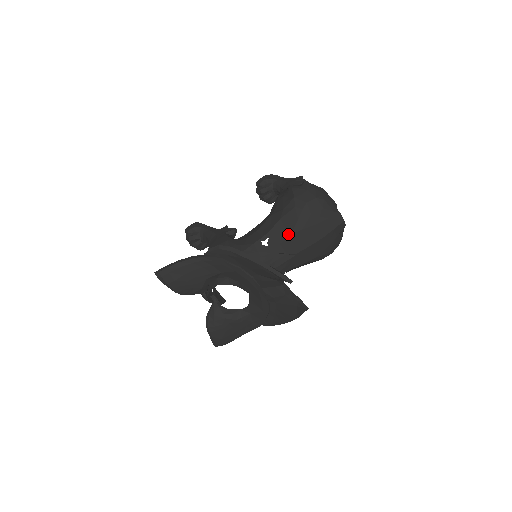
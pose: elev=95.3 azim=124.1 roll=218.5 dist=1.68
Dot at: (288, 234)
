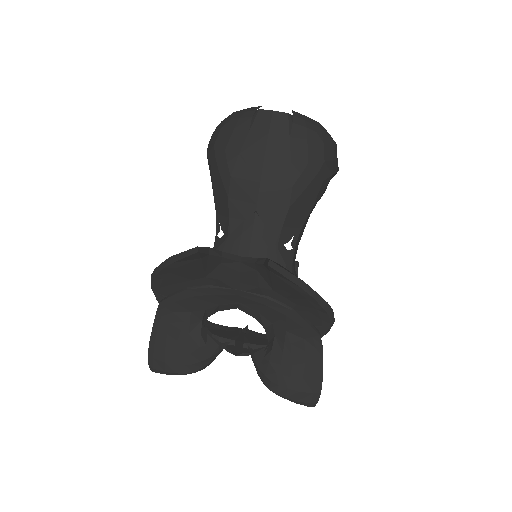
Dot at: (226, 198)
